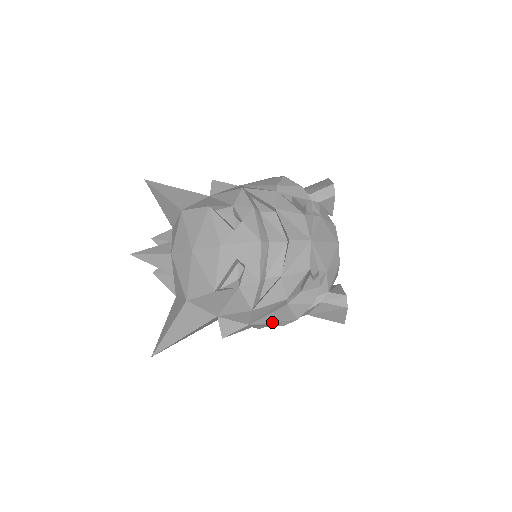
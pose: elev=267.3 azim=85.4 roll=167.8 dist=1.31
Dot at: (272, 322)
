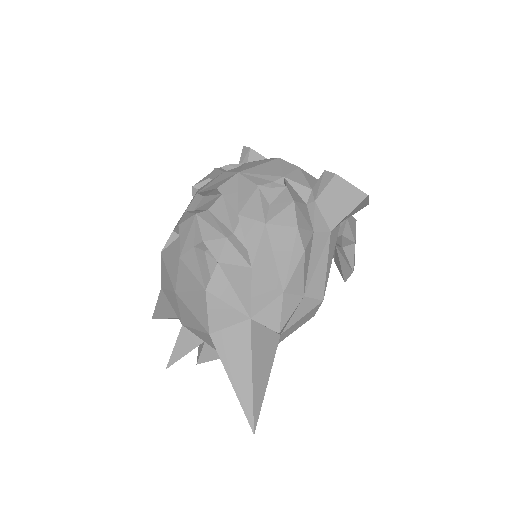
Dot at: (290, 261)
